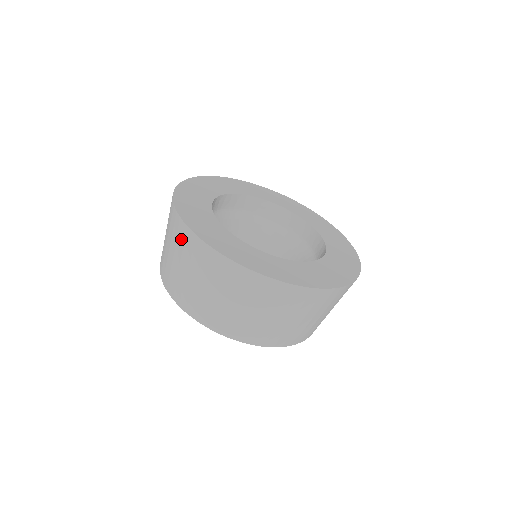
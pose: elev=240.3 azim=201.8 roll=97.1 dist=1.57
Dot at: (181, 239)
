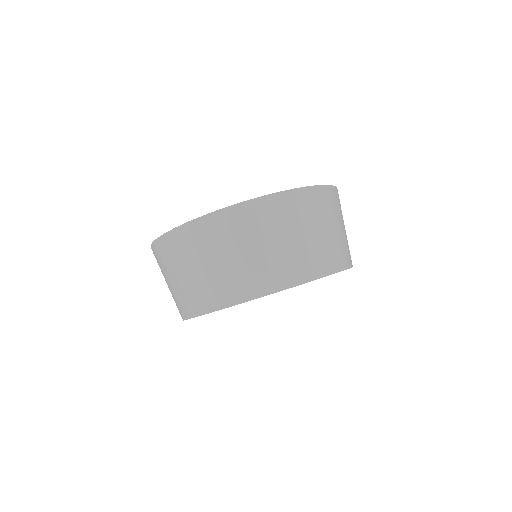
Dot at: (163, 255)
